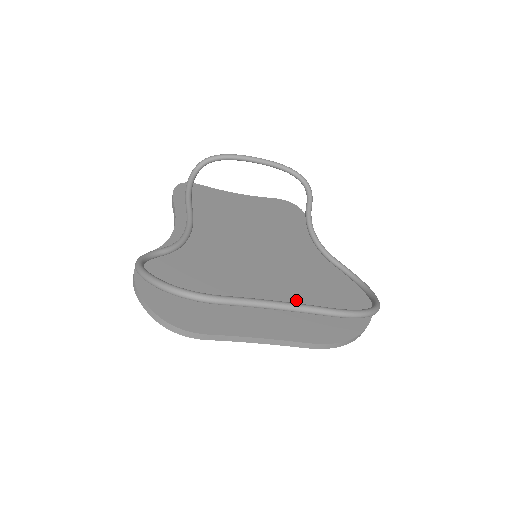
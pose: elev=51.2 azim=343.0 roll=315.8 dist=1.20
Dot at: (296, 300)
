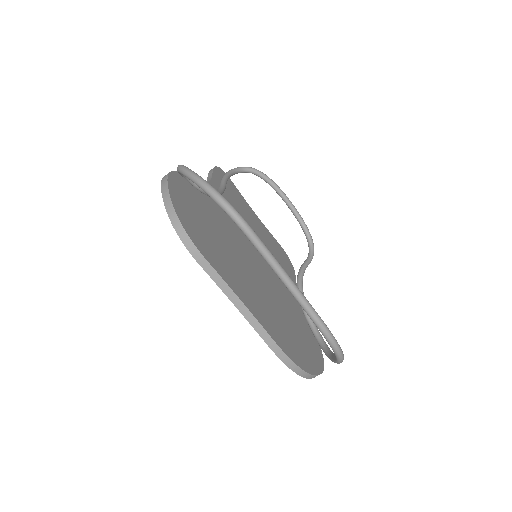
Dot at: (274, 308)
